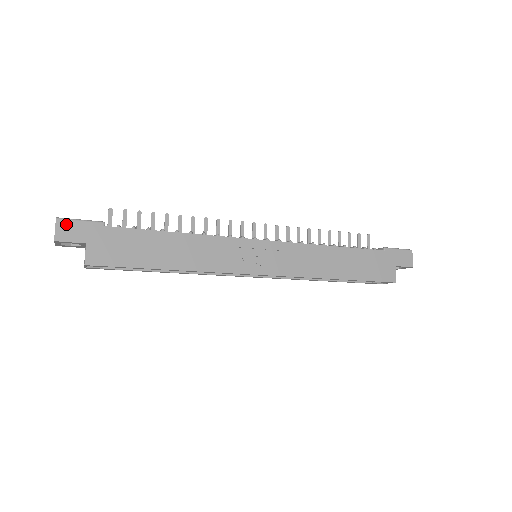
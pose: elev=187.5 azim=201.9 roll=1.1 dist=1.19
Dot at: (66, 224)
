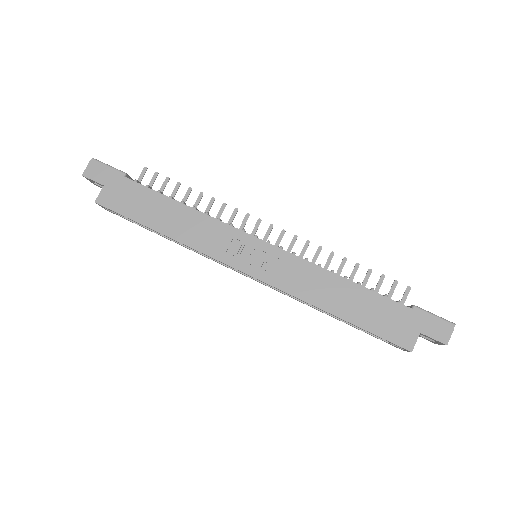
Dot at: (96, 165)
